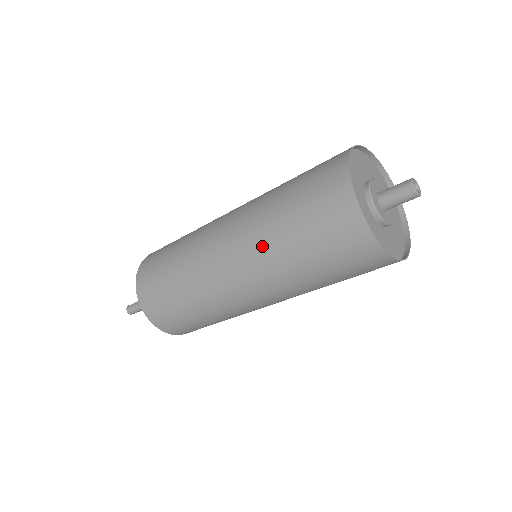
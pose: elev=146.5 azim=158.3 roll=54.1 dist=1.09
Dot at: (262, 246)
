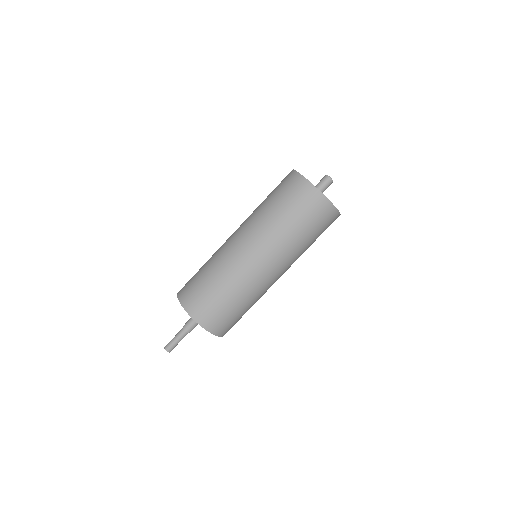
Dot at: (258, 220)
